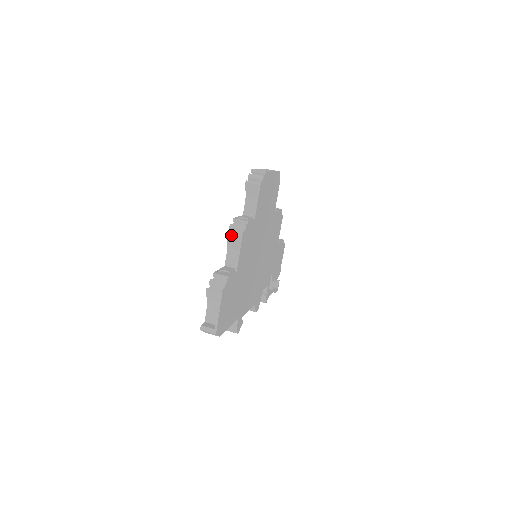
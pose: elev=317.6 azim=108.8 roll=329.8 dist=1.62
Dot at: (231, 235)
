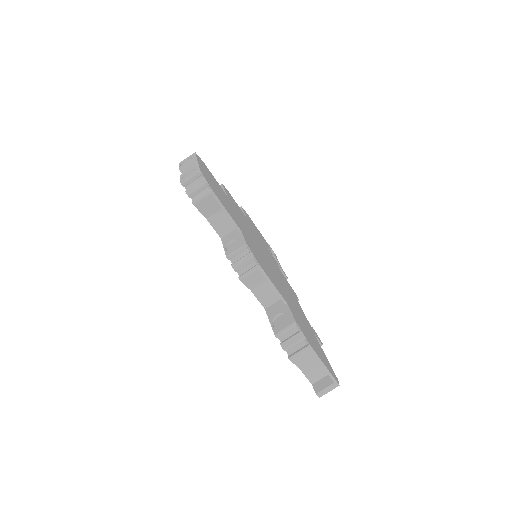
Dot at: (246, 277)
